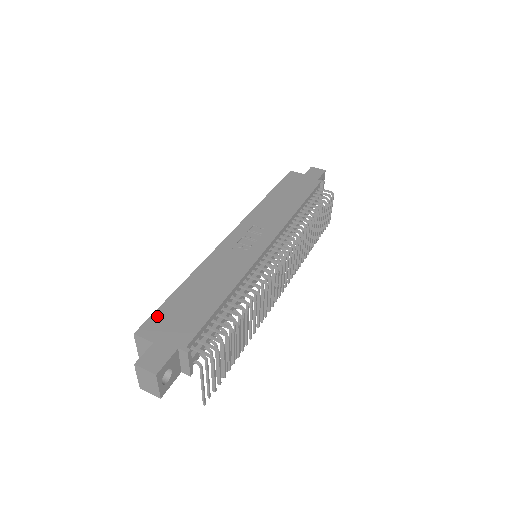
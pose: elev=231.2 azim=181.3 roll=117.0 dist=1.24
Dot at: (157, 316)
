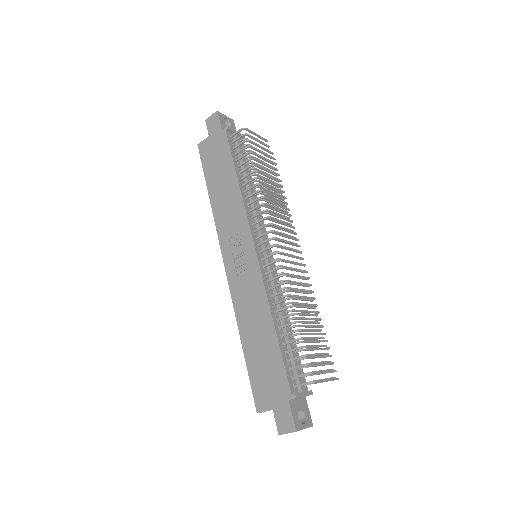
Dot at: (255, 387)
